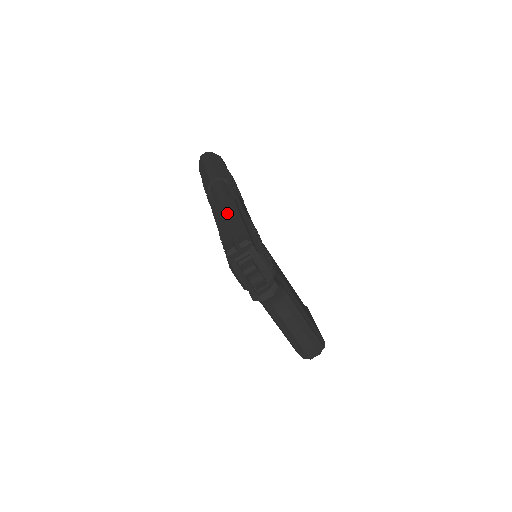
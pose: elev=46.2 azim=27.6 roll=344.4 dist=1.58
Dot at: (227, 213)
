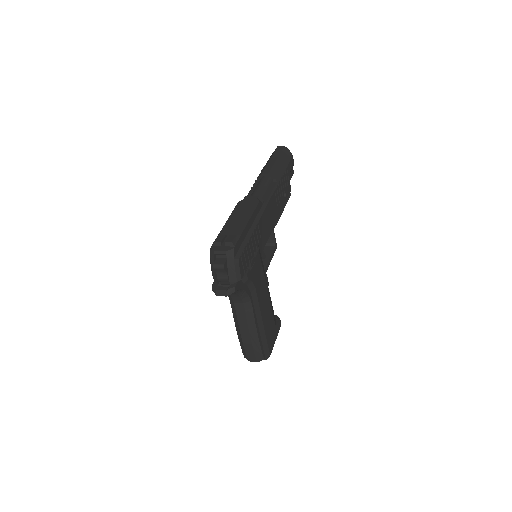
Dot at: (245, 210)
